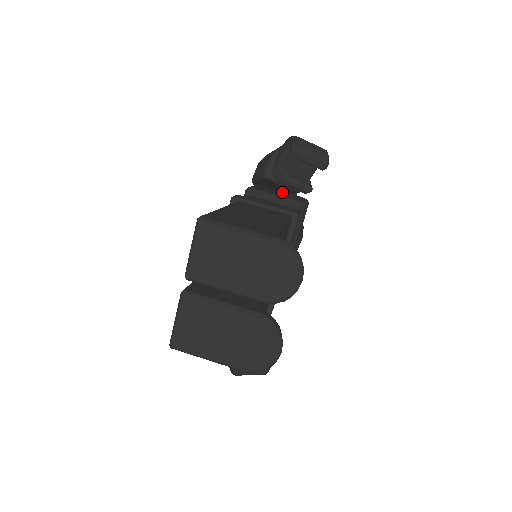
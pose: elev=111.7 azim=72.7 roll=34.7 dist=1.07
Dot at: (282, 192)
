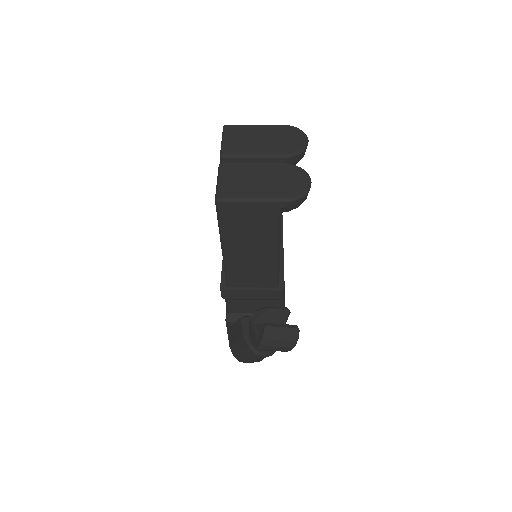
Dot at: occluded
